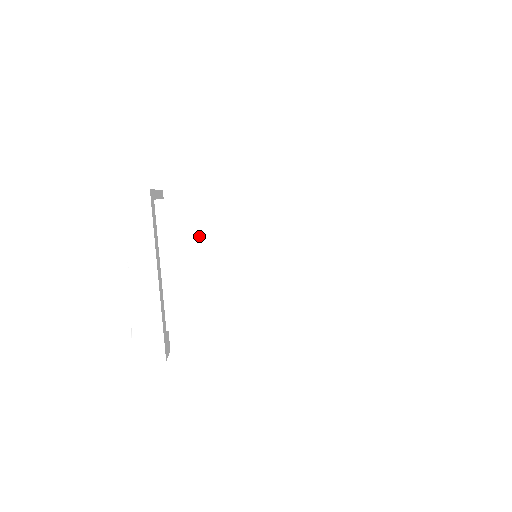
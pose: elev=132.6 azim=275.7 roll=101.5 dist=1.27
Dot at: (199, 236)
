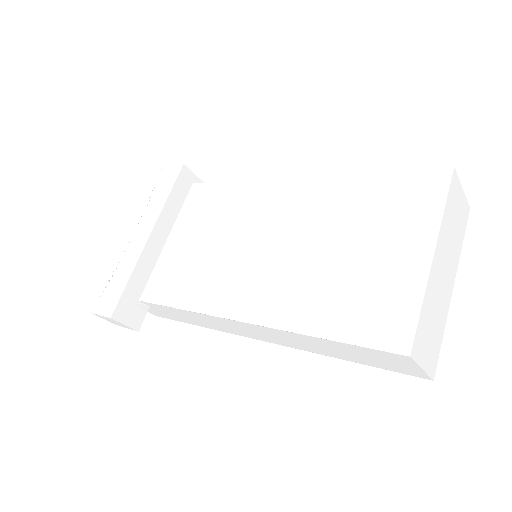
Dot at: (206, 215)
